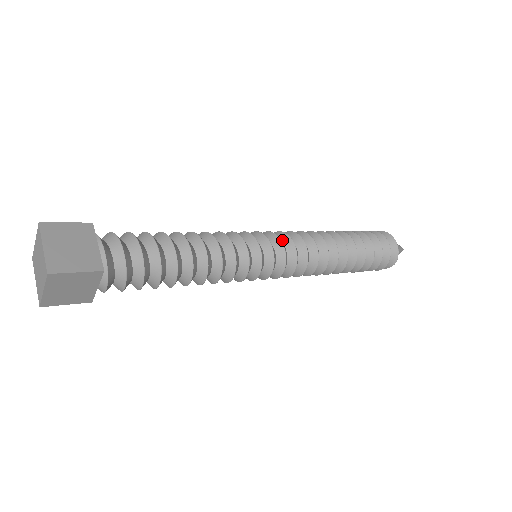
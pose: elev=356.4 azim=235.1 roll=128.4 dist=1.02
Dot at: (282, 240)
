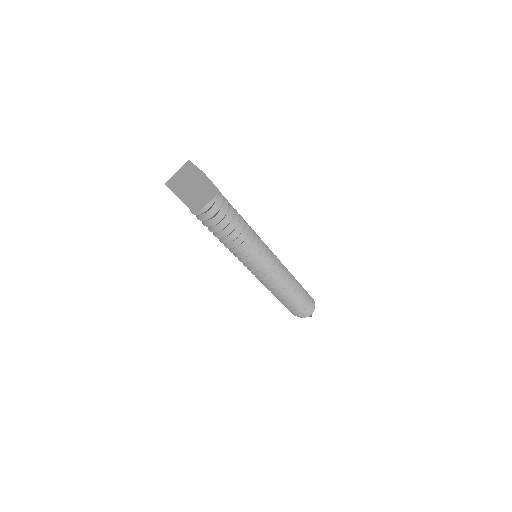
Dot at: occluded
